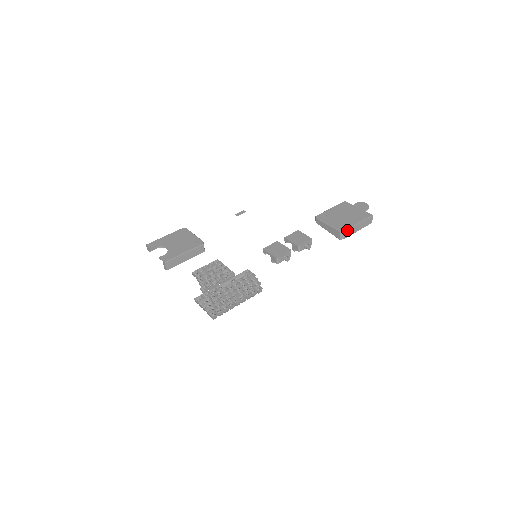
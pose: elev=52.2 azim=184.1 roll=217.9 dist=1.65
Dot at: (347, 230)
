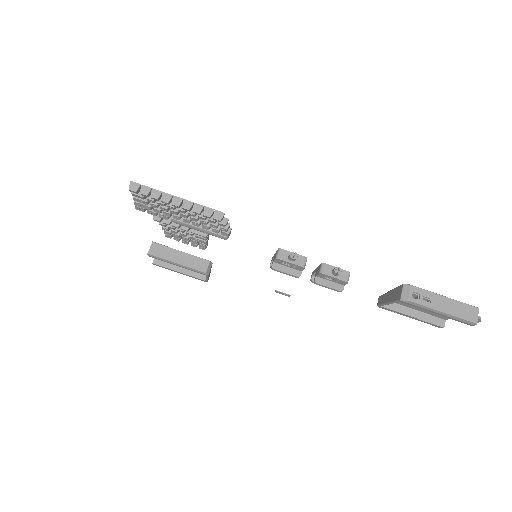
Dot at: (417, 288)
